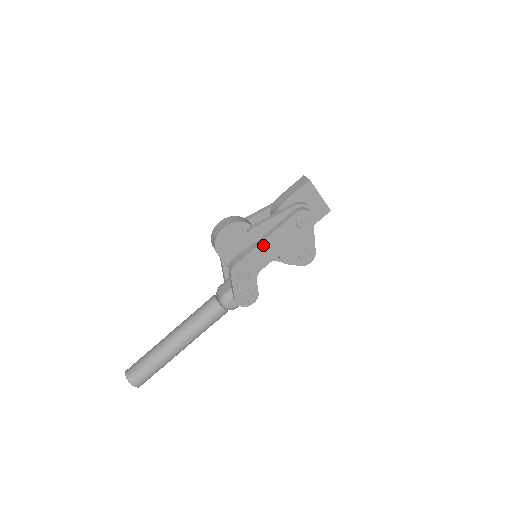
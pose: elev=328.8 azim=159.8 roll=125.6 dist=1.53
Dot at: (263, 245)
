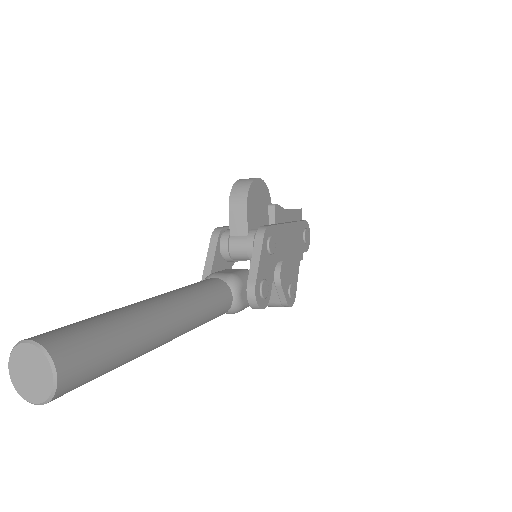
Dot at: (286, 228)
